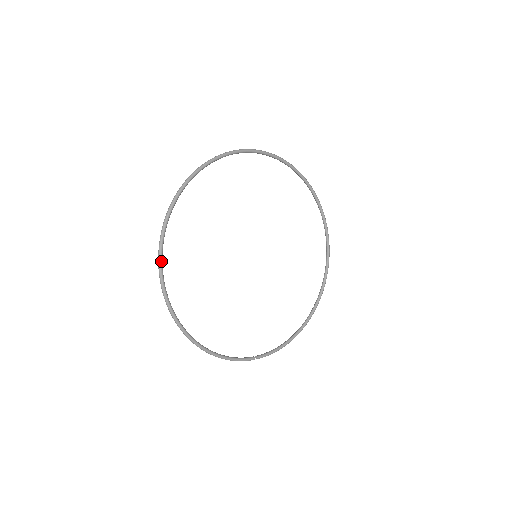
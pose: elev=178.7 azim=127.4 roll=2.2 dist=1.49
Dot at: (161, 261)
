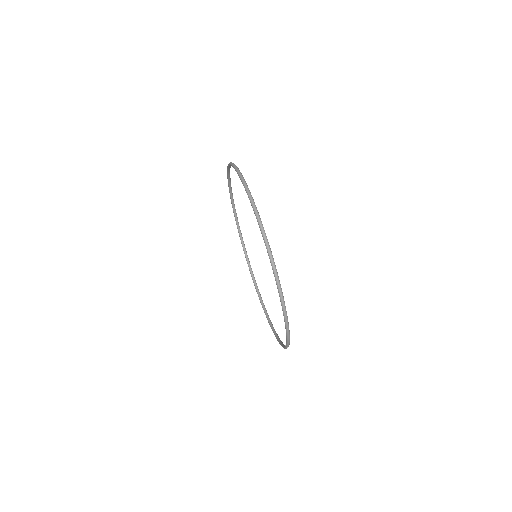
Dot at: occluded
